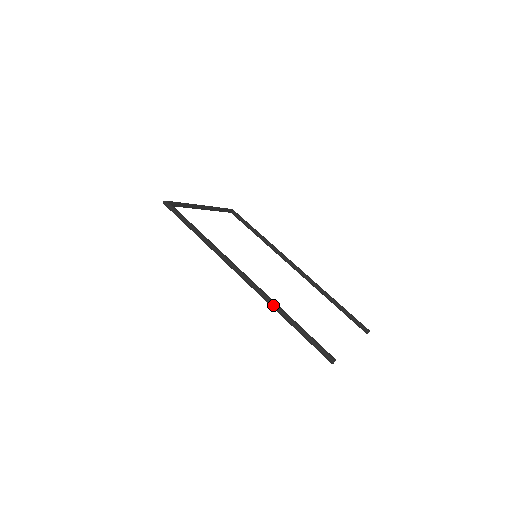
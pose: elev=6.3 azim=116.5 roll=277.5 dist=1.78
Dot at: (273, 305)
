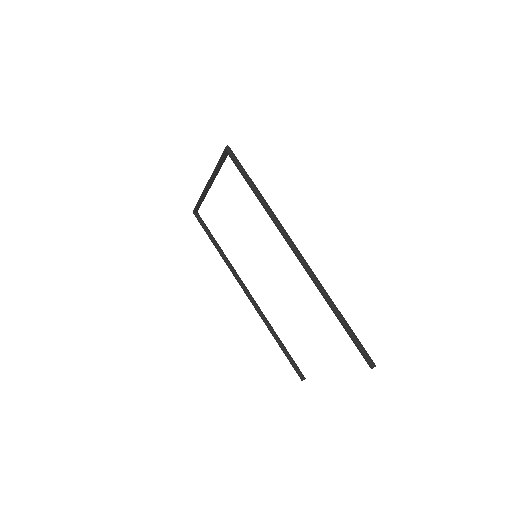
Dot at: (327, 294)
